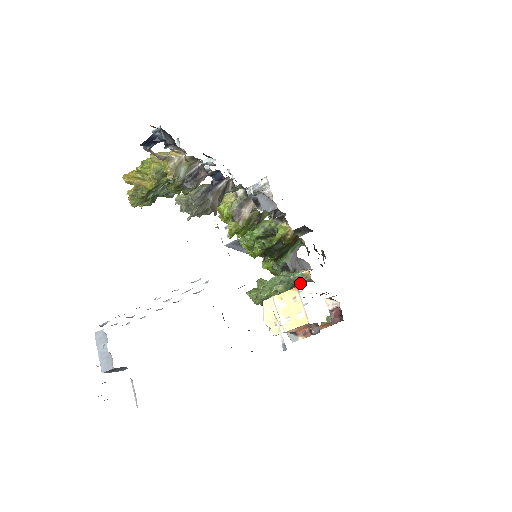
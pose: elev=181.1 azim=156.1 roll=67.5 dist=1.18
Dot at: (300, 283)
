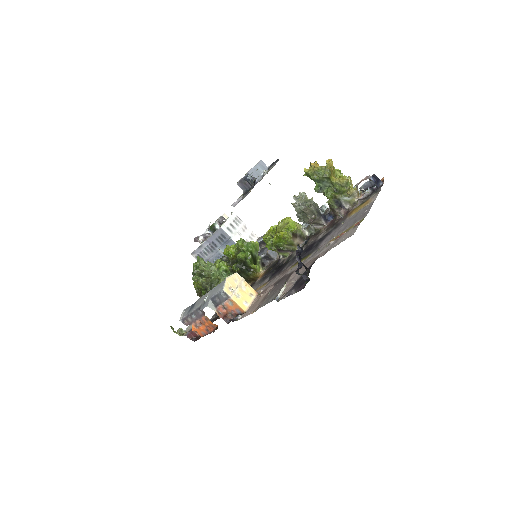
Dot at: occluded
